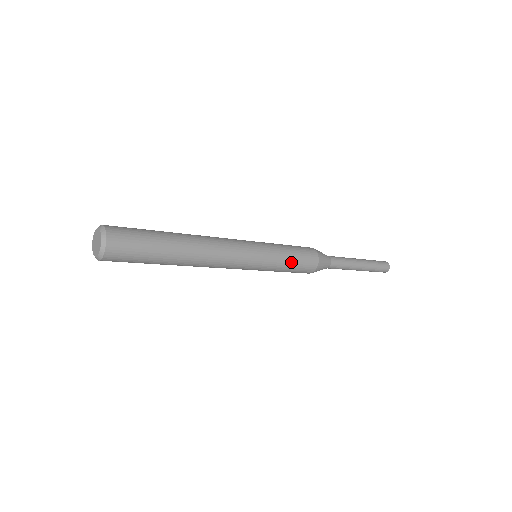
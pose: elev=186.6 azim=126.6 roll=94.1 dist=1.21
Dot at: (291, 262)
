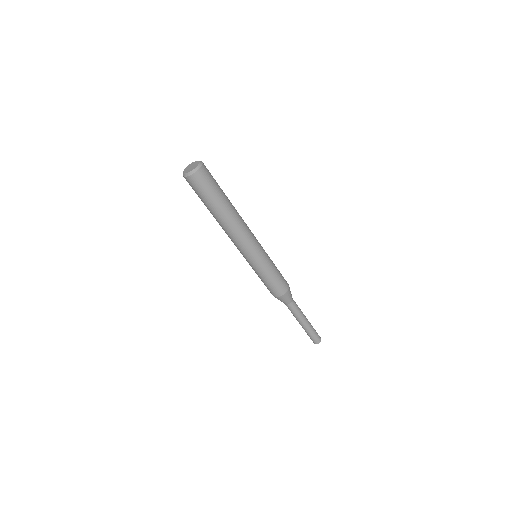
Dot at: (274, 275)
